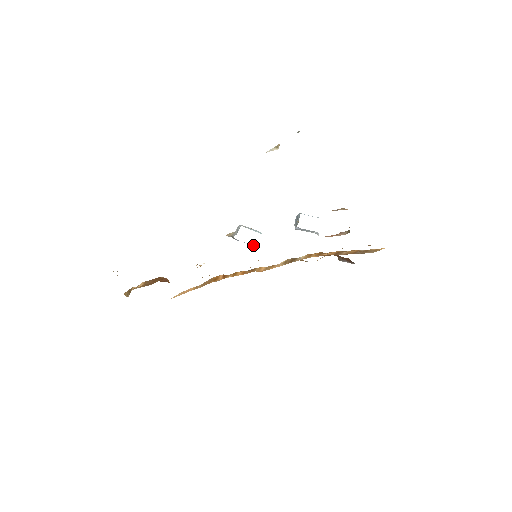
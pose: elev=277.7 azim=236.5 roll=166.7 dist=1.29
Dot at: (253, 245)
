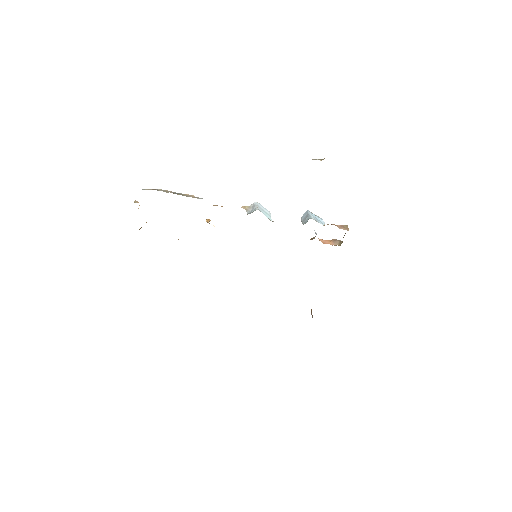
Dot at: occluded
